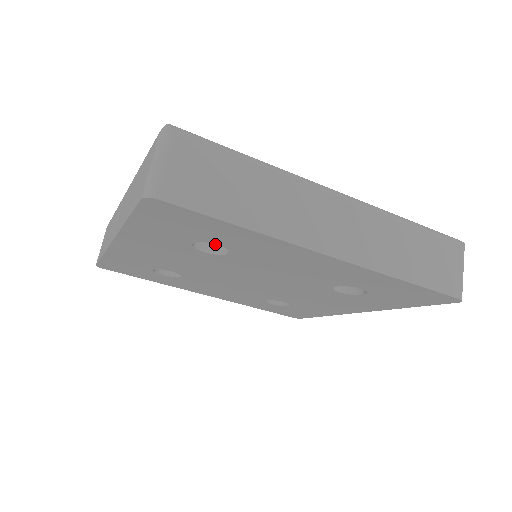
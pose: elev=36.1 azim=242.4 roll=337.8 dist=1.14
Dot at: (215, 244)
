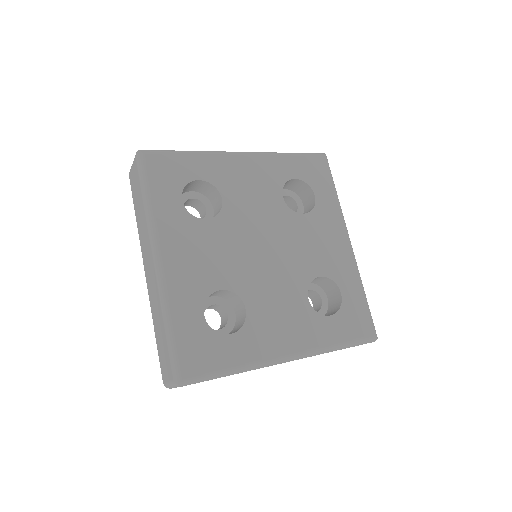
Dot at: (215, 308)
